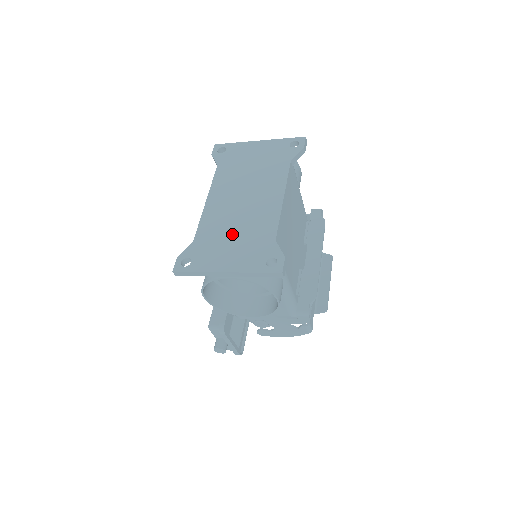
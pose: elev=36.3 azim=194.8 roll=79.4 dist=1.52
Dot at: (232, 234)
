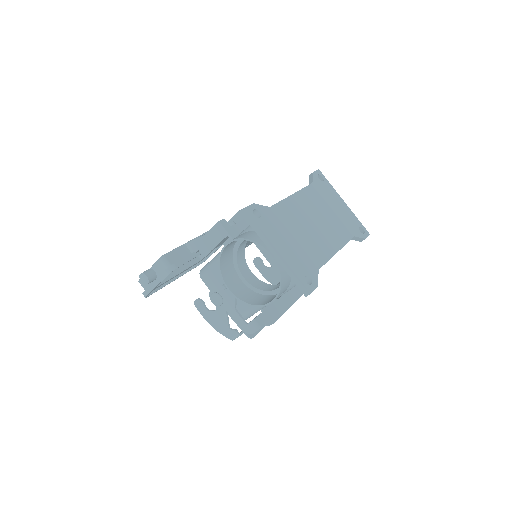
Dot at: (296, 234)
